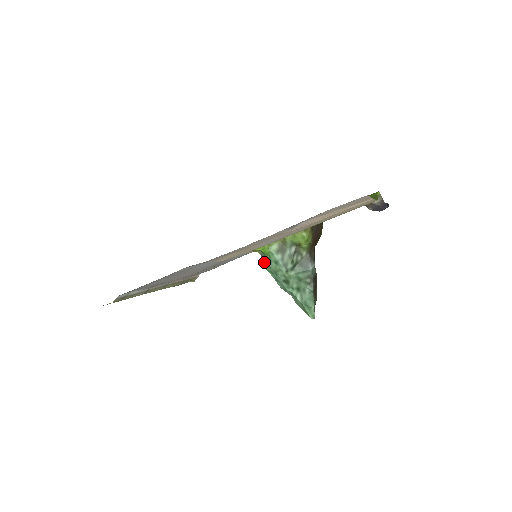
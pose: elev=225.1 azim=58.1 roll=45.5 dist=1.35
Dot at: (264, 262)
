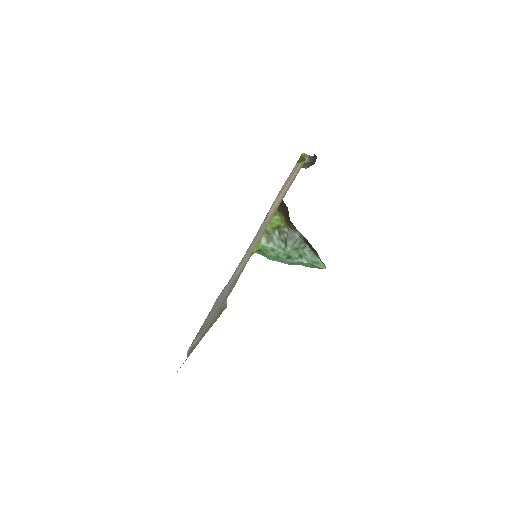
Dot at: (264, 256)
